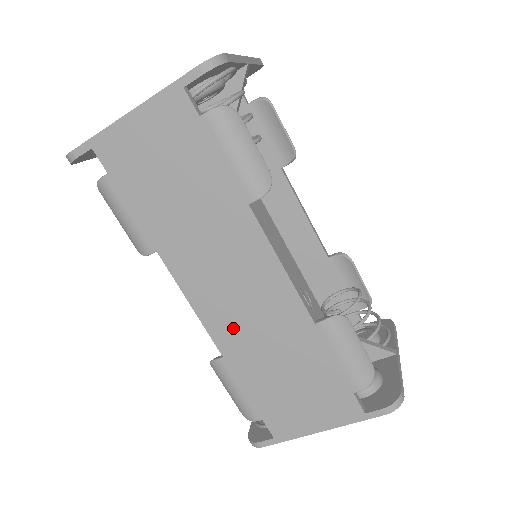
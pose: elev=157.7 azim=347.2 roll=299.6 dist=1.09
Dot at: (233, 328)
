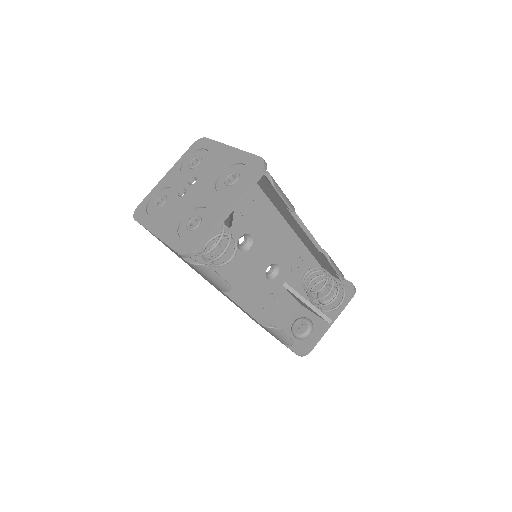
Dot at: (228, 298)
